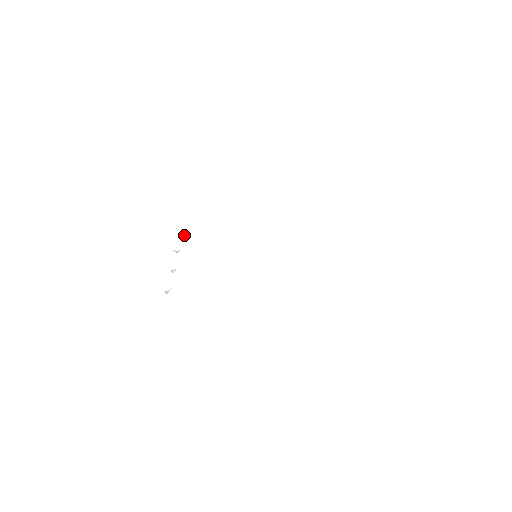
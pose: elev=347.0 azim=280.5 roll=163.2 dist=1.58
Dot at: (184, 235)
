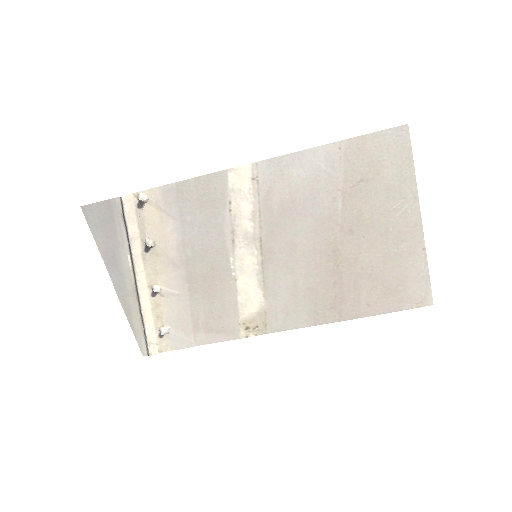
Dot at: (165, 332)
